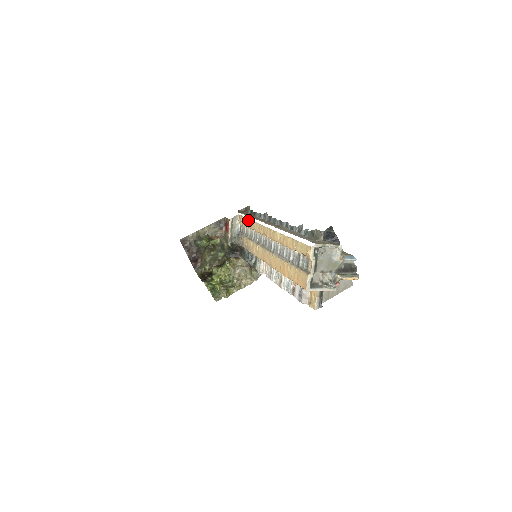
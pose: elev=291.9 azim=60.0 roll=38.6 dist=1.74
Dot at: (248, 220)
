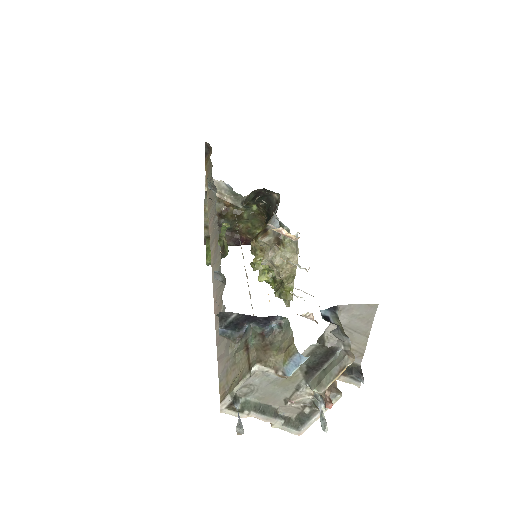
Dot at: occluded
